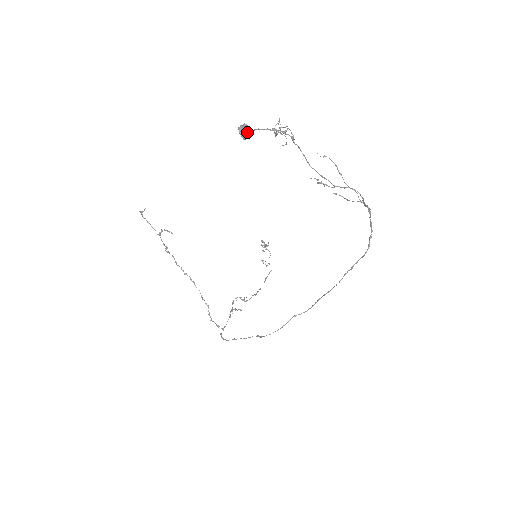
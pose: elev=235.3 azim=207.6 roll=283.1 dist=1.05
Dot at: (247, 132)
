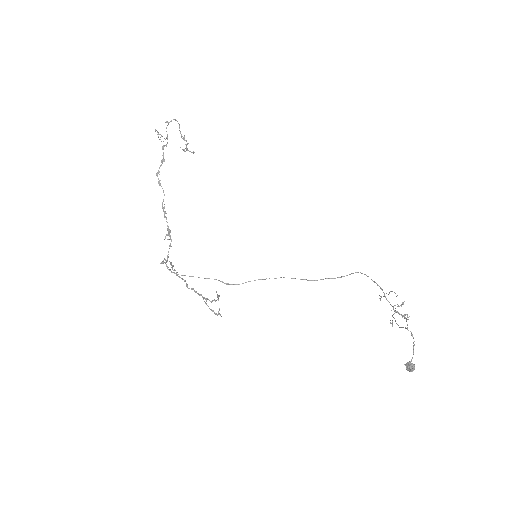
Dot at: (413, 370)
